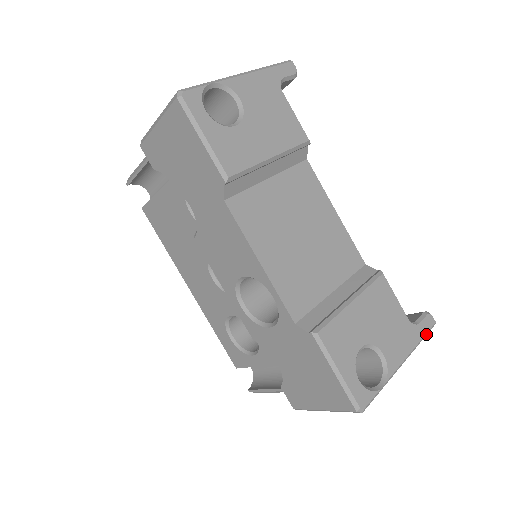
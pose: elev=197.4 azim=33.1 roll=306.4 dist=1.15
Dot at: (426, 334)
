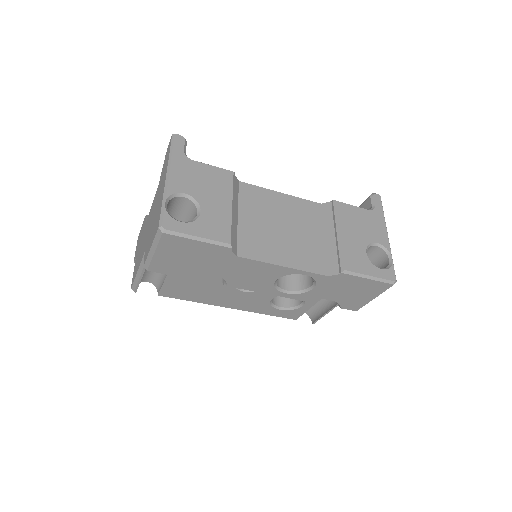
Dot at: (382, 207)
